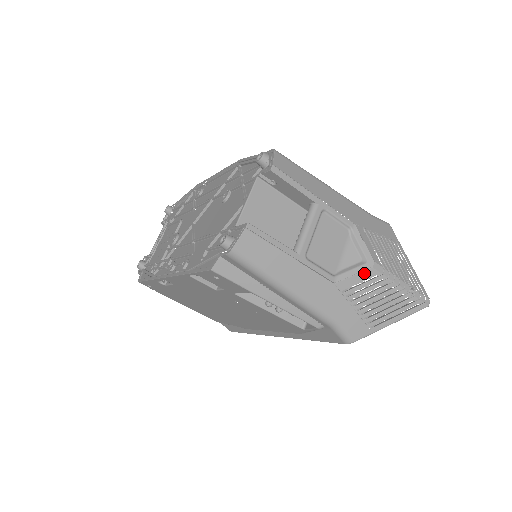
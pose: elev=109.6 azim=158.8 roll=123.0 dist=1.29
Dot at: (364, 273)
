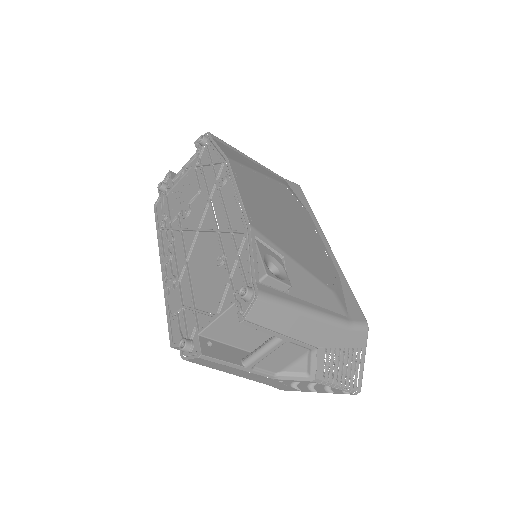
Dot at: (302, 381)
